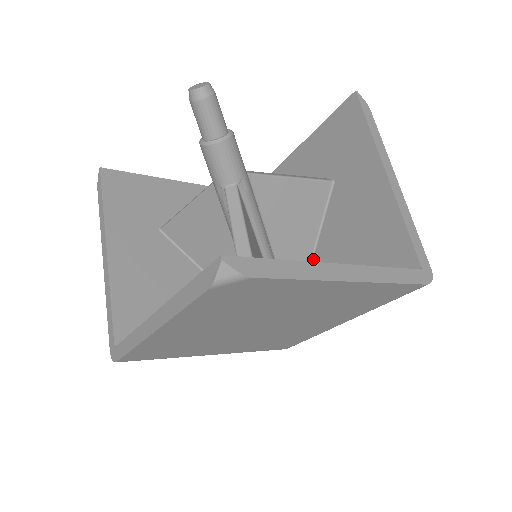
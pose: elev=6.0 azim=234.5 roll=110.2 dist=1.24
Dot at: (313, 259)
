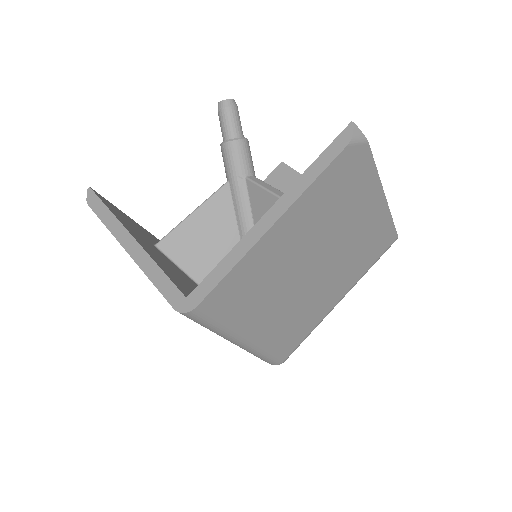
Dot at: occluded
